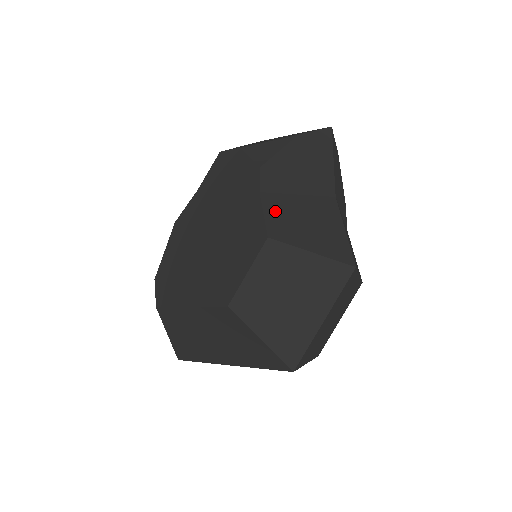
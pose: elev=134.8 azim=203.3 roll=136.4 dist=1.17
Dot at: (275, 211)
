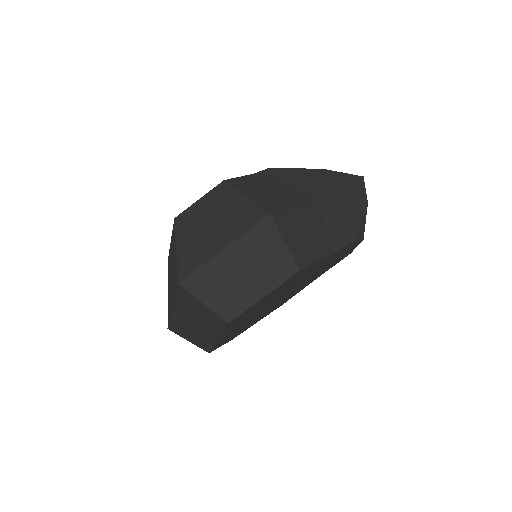
Dot at: (250, 180)
